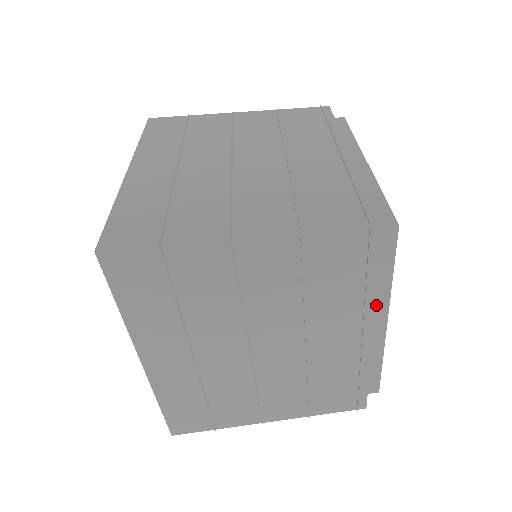
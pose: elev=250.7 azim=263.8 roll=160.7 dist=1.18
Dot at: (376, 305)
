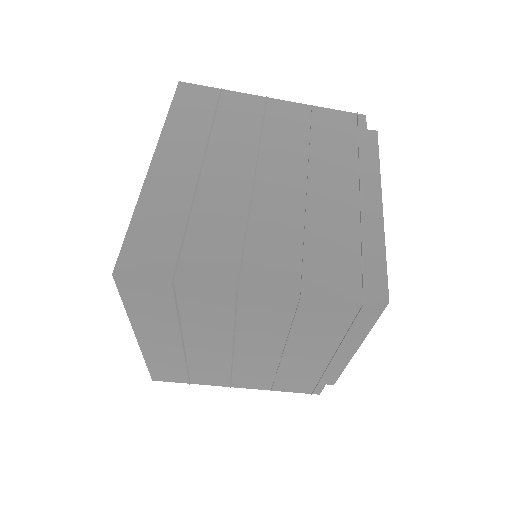
Dot at: occluded
